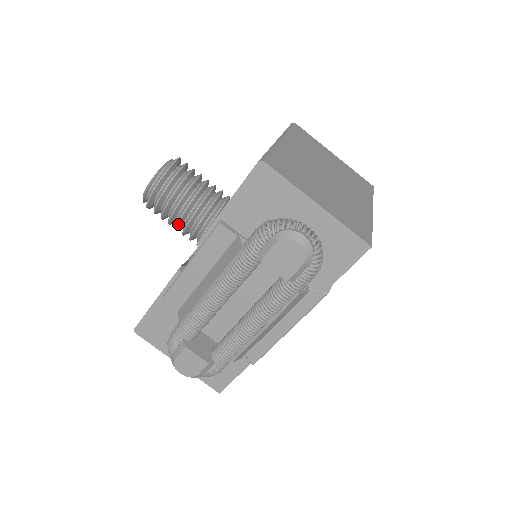
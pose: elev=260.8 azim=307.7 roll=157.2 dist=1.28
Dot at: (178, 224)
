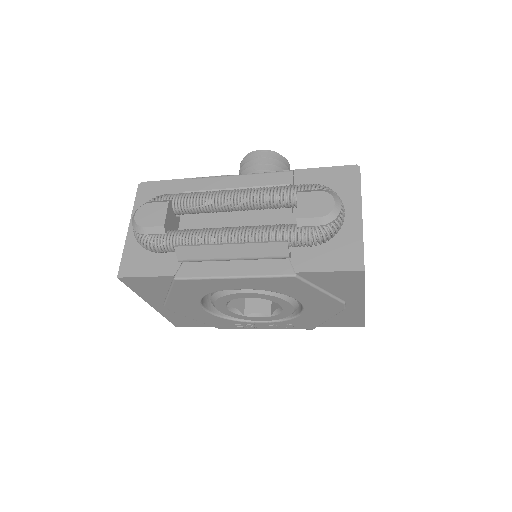
Dot at: occluded
